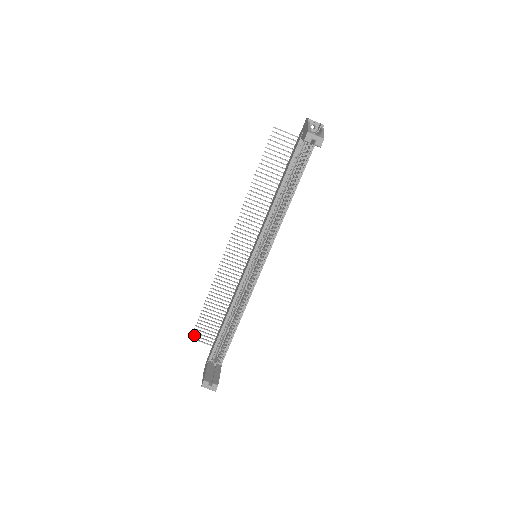
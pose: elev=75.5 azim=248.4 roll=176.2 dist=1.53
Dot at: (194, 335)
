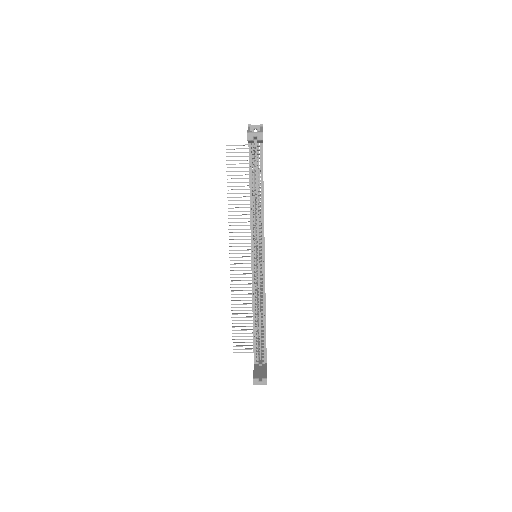
Dot at: (235, 349)
